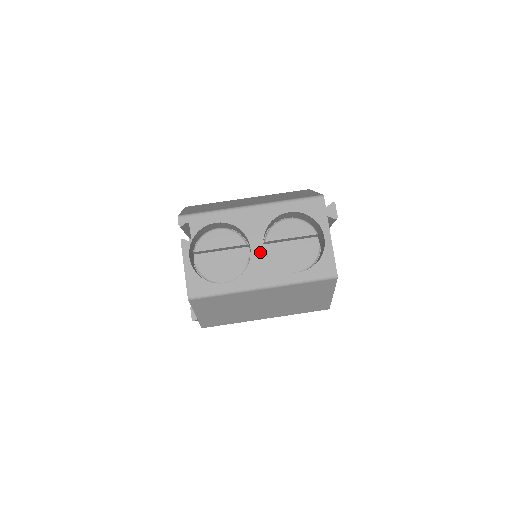
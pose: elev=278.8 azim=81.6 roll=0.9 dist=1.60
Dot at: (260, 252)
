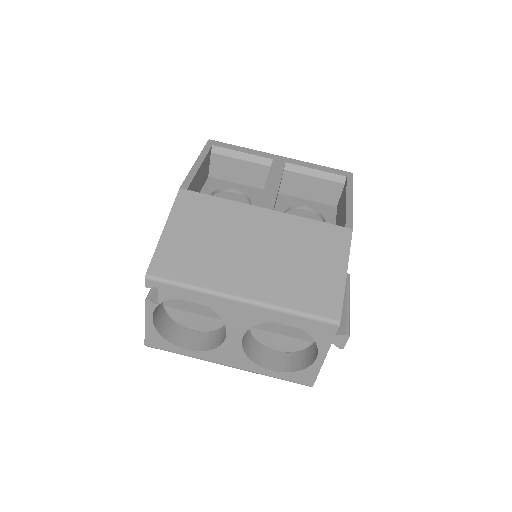
Dot at: (236, 342)
